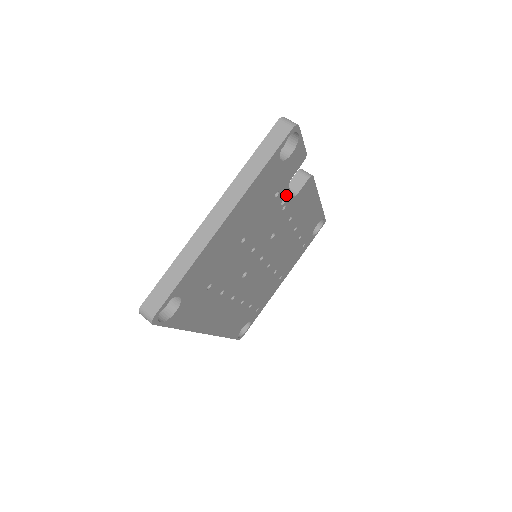
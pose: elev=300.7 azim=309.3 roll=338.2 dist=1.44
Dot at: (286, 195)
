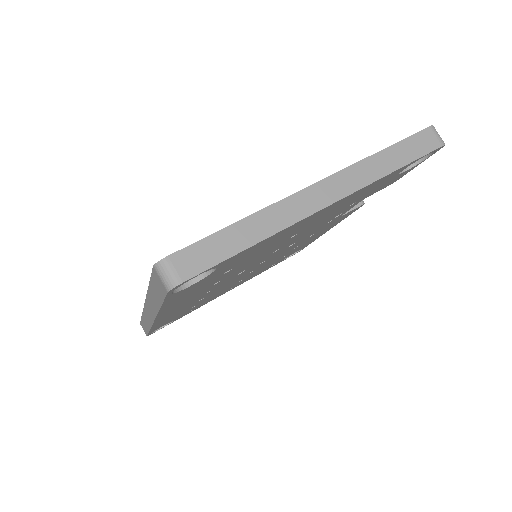
Dot at: (346, 210)
